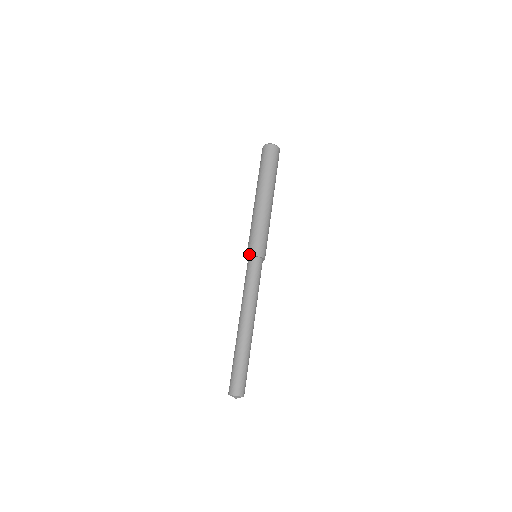
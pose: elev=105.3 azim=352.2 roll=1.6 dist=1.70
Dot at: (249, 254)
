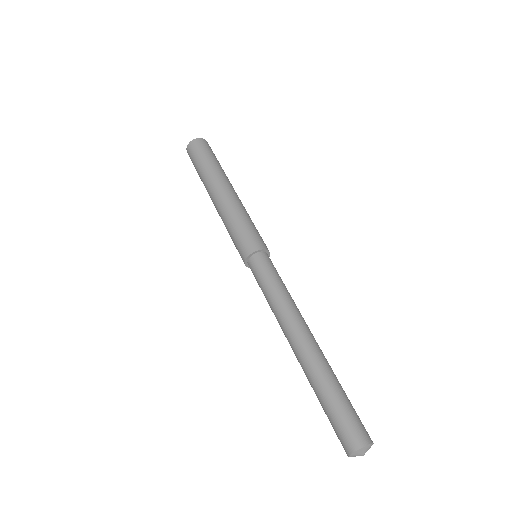
Dot at: (255, 249)
